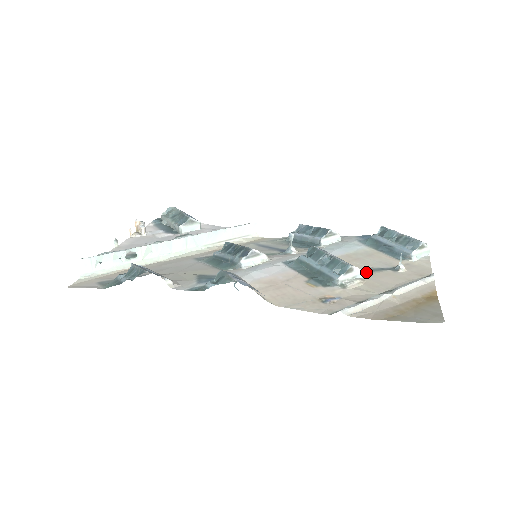
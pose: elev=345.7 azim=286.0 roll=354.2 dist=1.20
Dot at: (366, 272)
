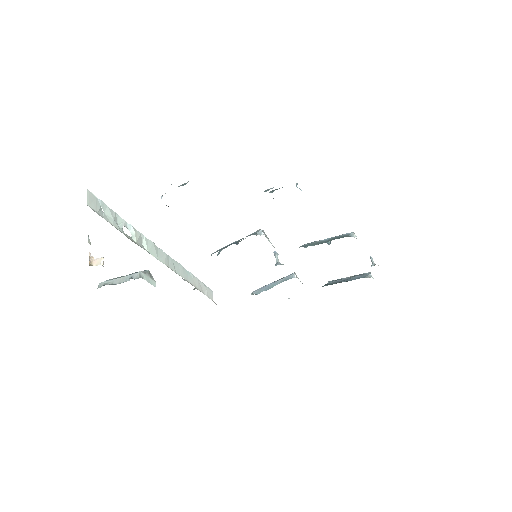
Dot at: occluded
